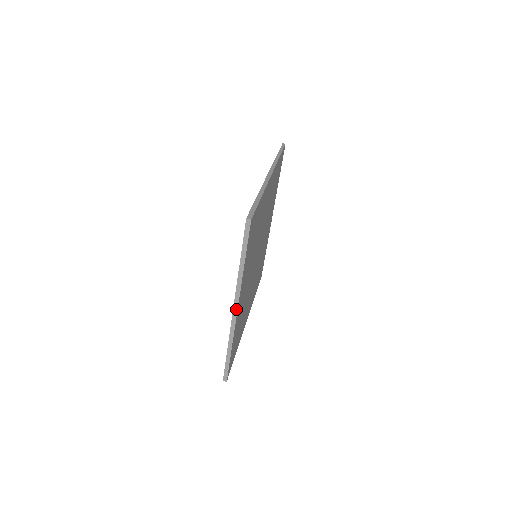
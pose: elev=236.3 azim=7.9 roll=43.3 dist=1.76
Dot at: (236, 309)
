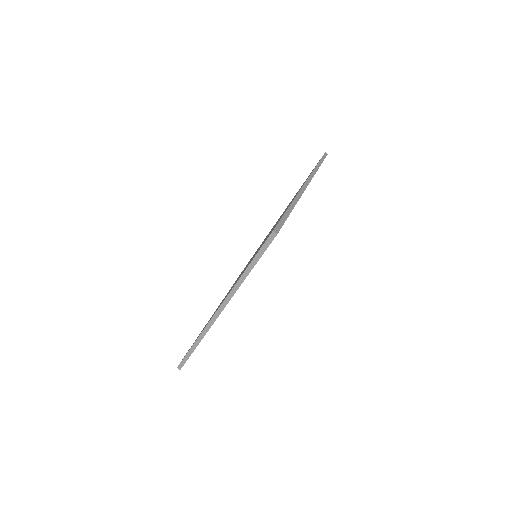
Dot at: (221, 310)
